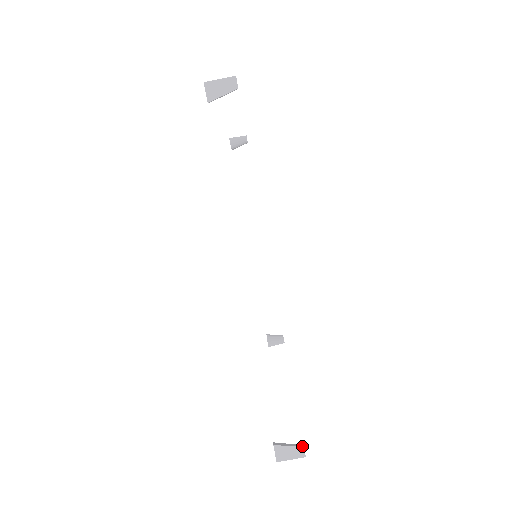
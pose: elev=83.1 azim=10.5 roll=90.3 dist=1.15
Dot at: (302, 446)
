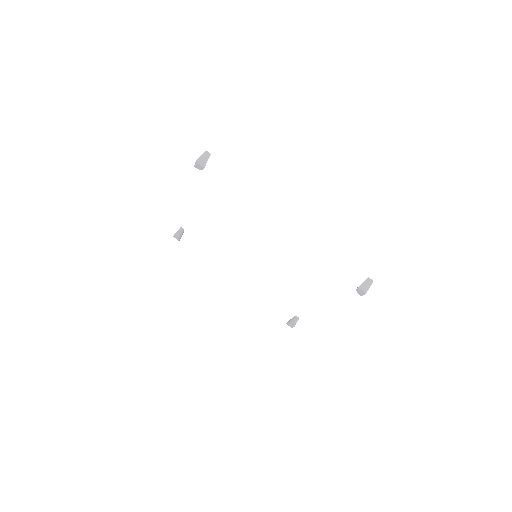
Dot at: (368, 278)
